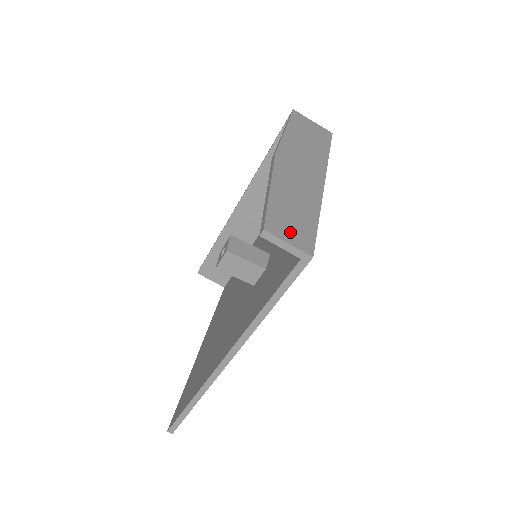
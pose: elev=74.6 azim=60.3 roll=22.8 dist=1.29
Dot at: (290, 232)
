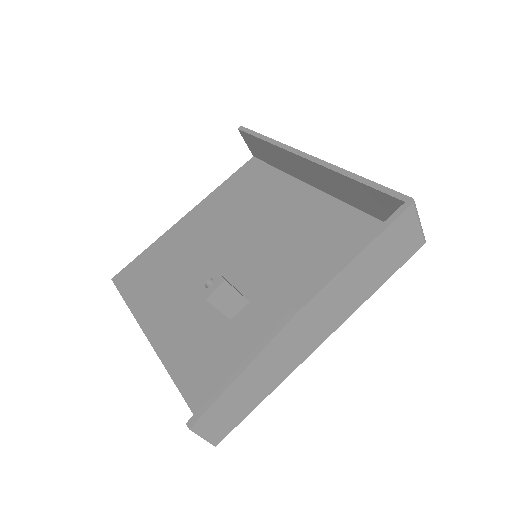
Dot at: (216, 425)
